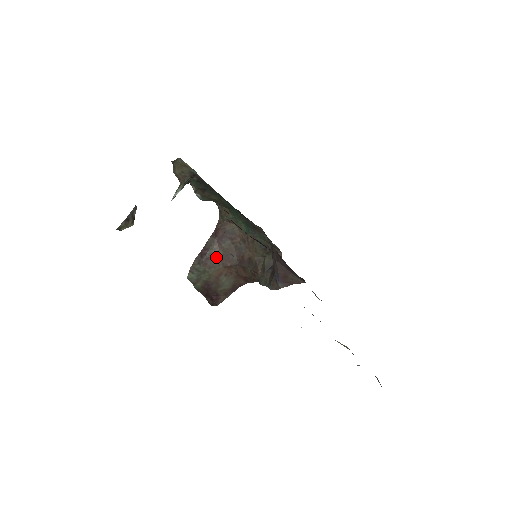
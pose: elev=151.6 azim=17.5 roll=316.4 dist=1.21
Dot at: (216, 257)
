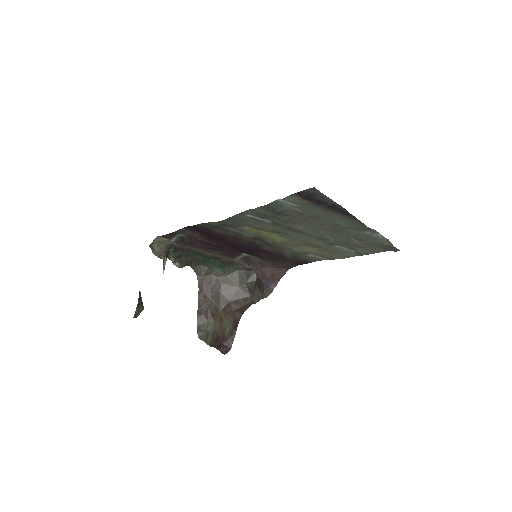
Dot at: (211, 307)
